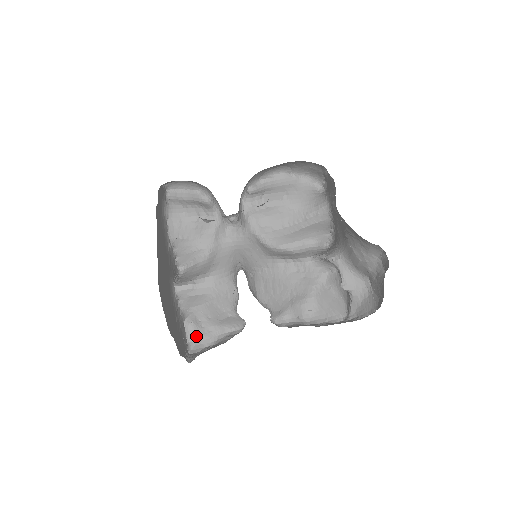
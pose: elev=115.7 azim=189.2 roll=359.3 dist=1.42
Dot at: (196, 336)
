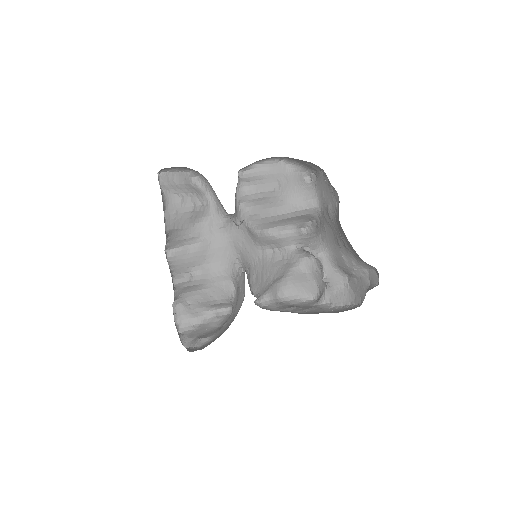
Dot at: (183, 315)
